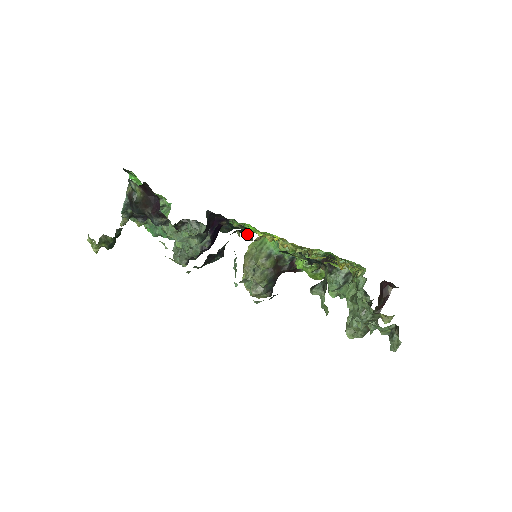
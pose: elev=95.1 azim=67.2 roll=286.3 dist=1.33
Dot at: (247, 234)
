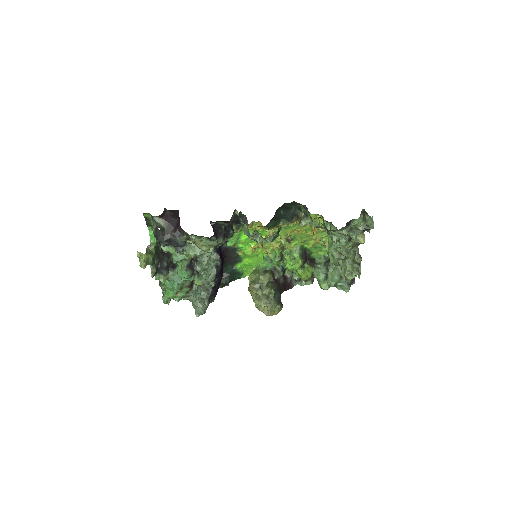
Dot at: (243, 221)
